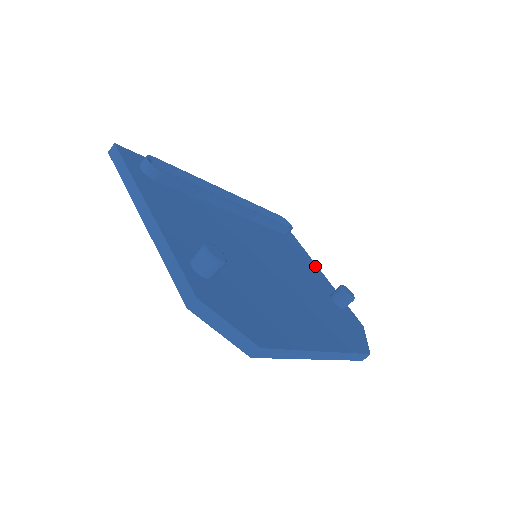
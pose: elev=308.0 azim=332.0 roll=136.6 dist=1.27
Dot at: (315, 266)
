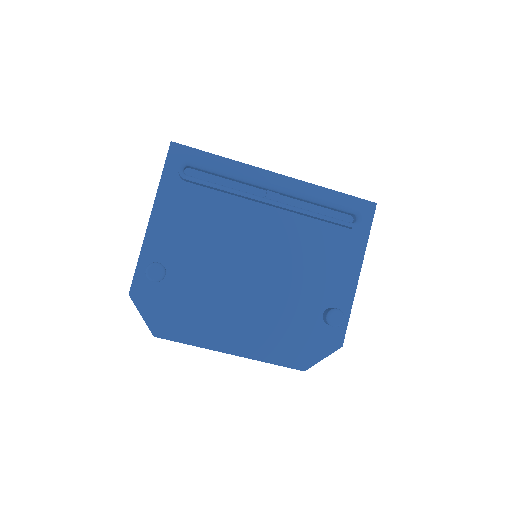
Dot at: (355, 272)
